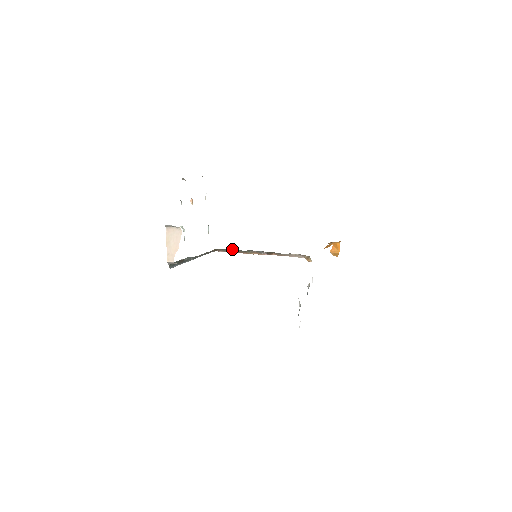
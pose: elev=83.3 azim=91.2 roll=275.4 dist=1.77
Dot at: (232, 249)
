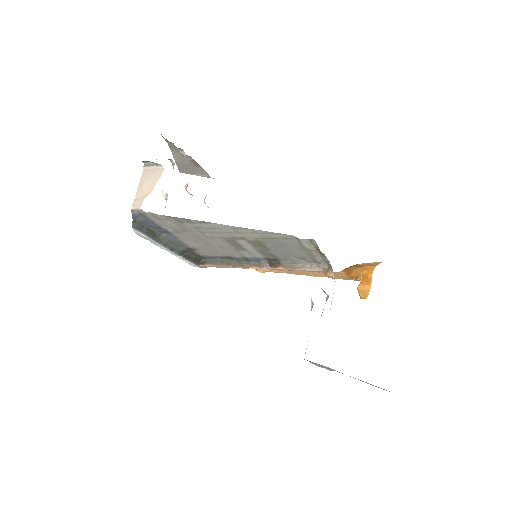
Dot at: (224, 259)
